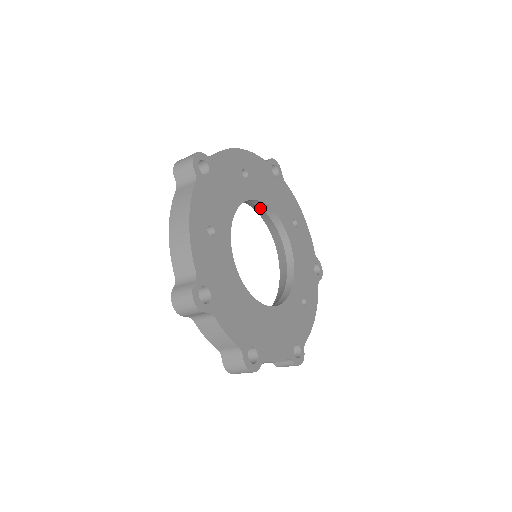
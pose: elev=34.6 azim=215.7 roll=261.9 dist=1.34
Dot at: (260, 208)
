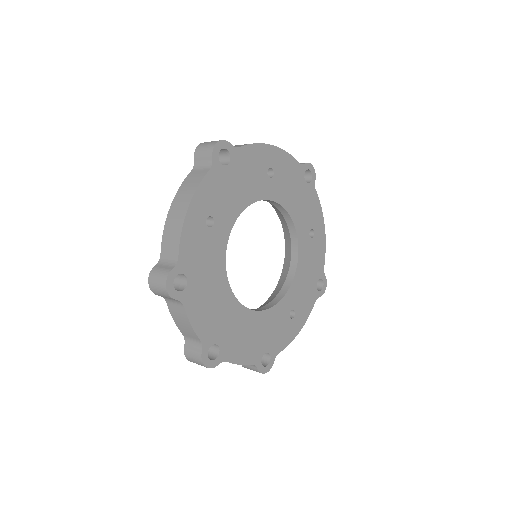
Dot at: (278, 209)
